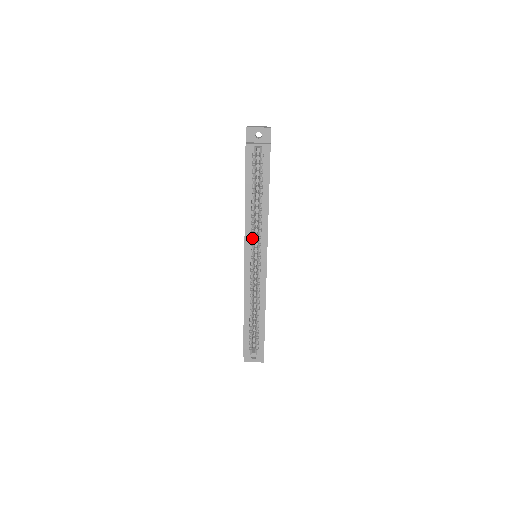
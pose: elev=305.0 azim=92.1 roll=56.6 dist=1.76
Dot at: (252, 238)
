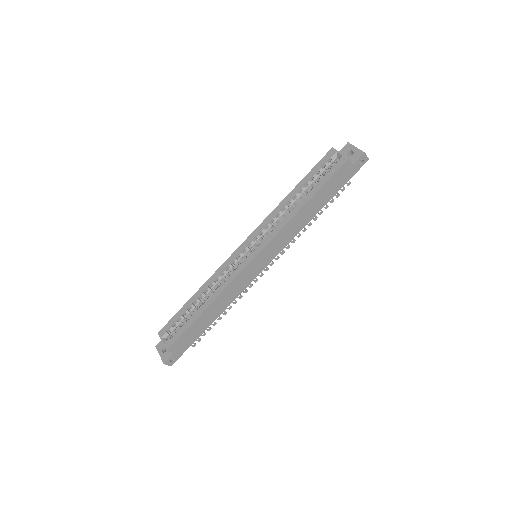
Dot at: (265, 229)
